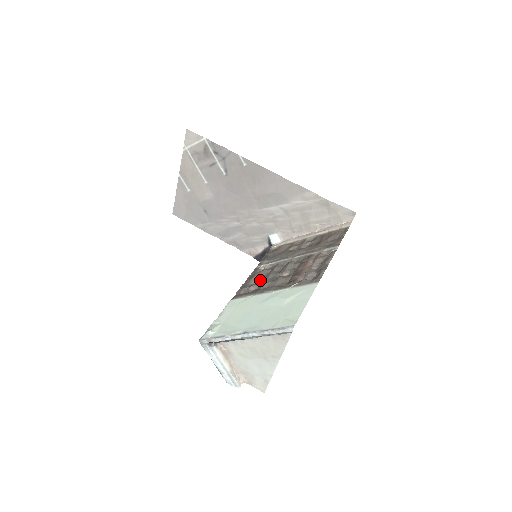
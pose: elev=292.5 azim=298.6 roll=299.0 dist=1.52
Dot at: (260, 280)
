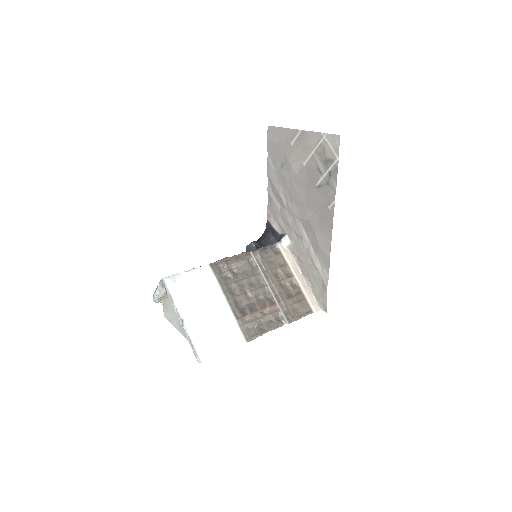
Dot at: (239, 270)
